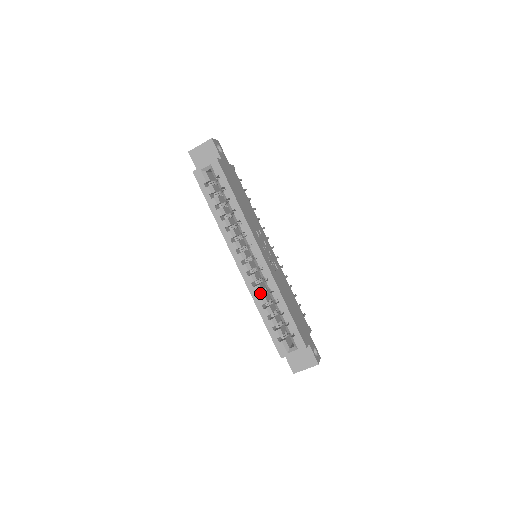
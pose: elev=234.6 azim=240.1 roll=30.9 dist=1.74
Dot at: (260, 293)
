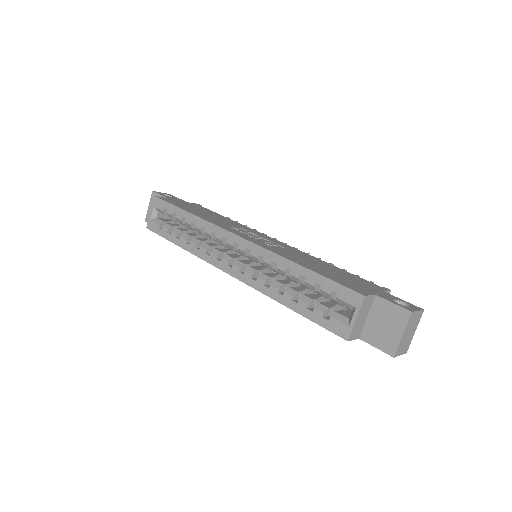
Dot at: occluded
